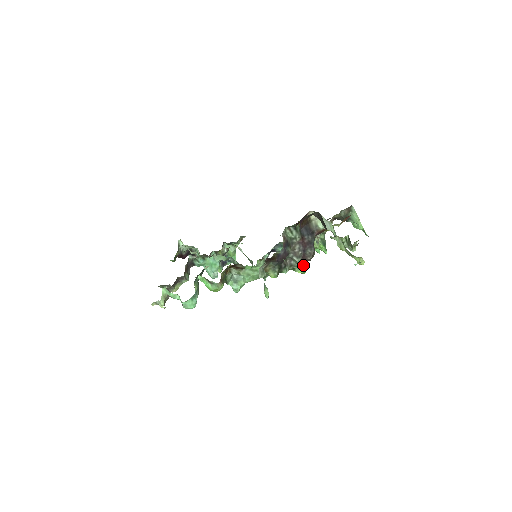
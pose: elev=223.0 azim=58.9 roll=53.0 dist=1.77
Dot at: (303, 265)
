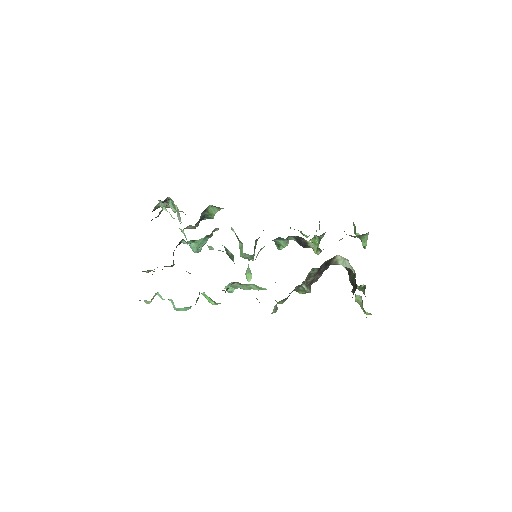
Dot at: (308, 291)
